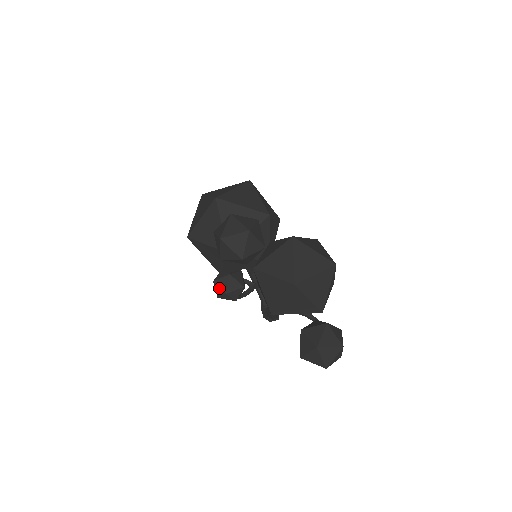
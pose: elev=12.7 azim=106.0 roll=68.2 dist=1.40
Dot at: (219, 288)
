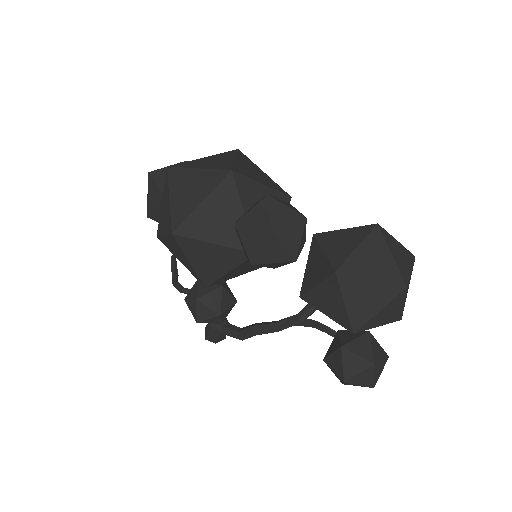
Dot at: (207, 308)
